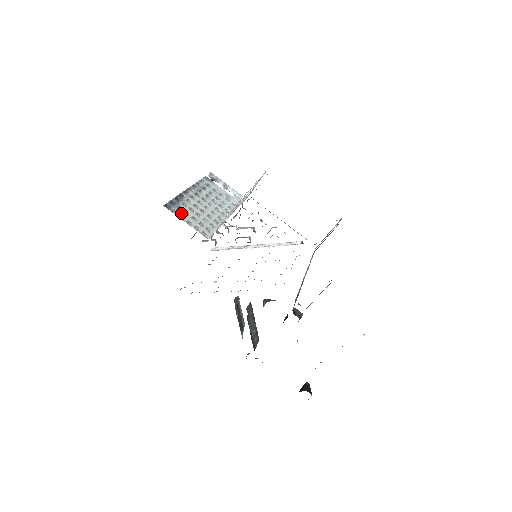
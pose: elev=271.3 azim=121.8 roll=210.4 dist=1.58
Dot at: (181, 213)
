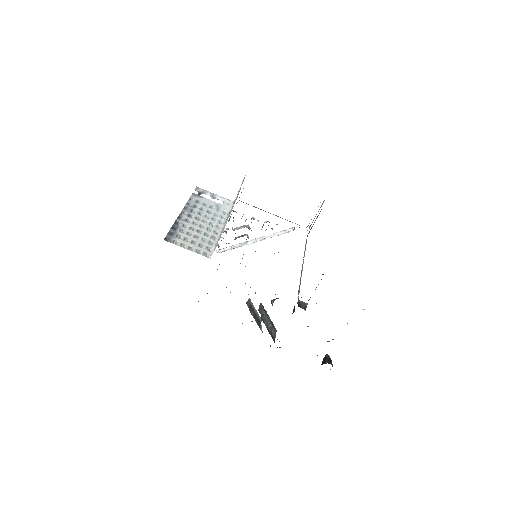
Dot at: (181, 241)
